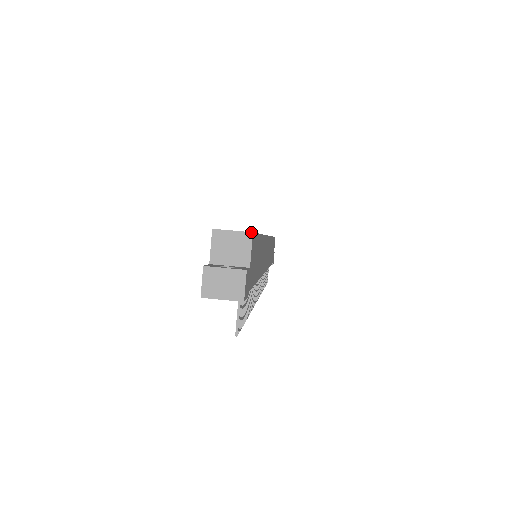
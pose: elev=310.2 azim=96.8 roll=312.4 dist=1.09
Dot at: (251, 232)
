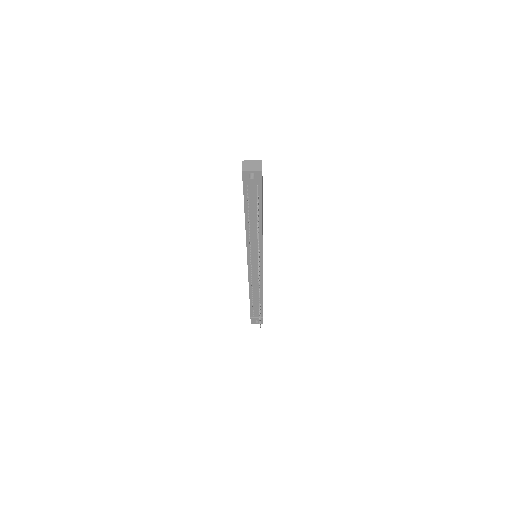
Dot at: (261, 160)
